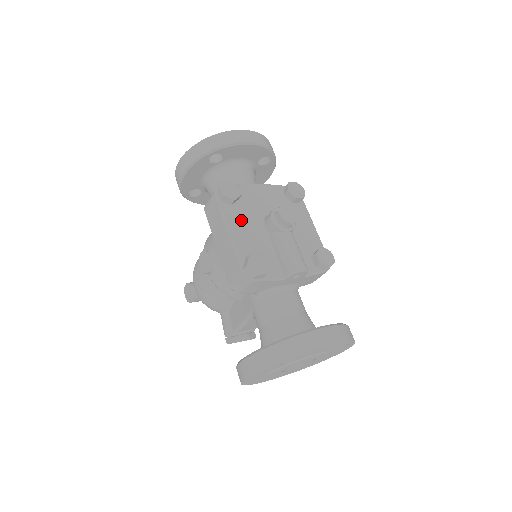
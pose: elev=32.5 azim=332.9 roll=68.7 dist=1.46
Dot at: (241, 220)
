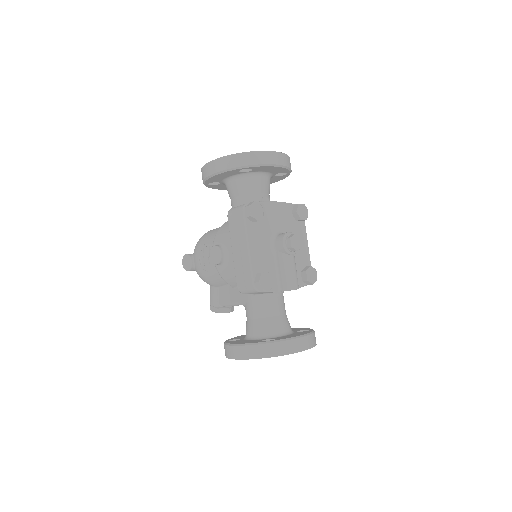
Dot at: (258, 237)
